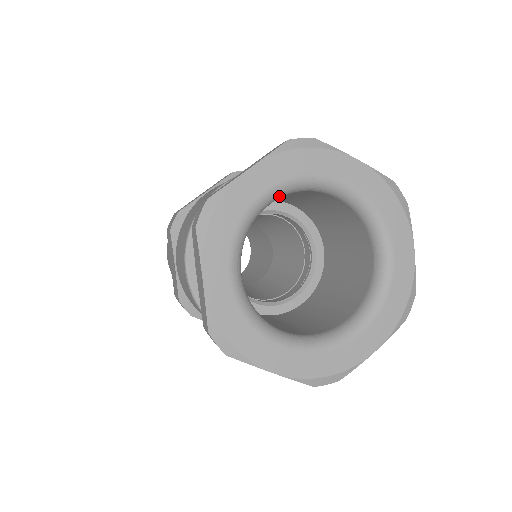
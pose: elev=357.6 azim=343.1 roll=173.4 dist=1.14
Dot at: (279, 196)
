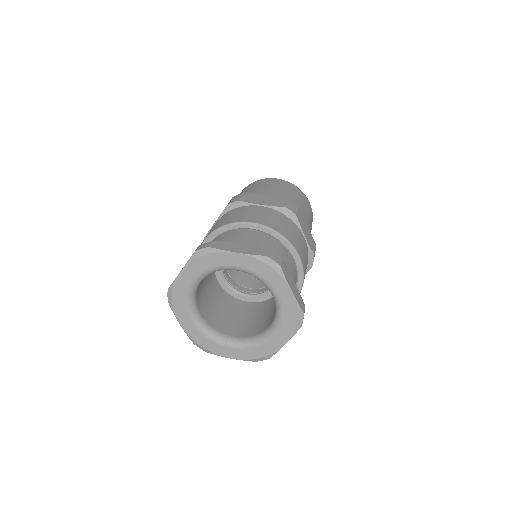
Dot at: (243, 271)
